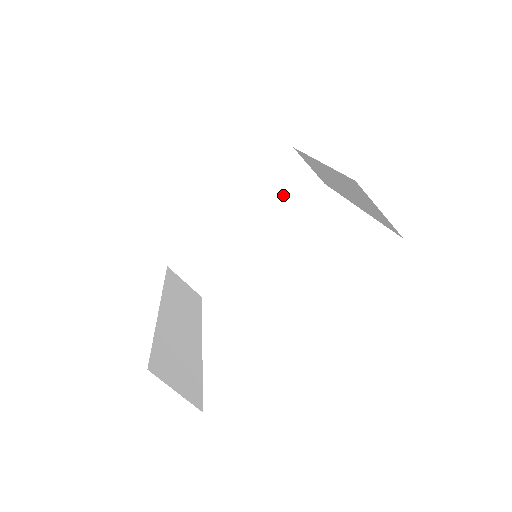
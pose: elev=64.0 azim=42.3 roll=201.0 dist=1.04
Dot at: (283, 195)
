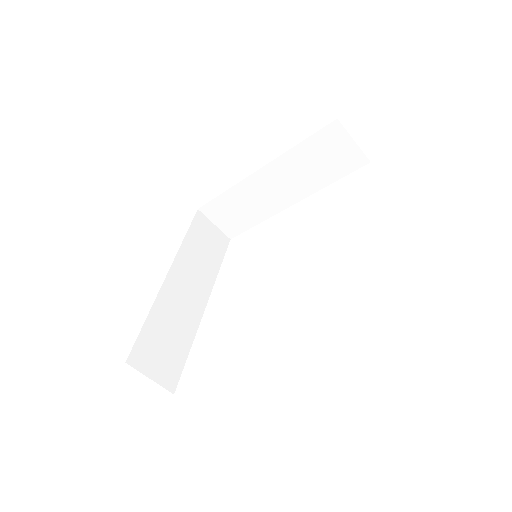
Dot at: (320, 166)
